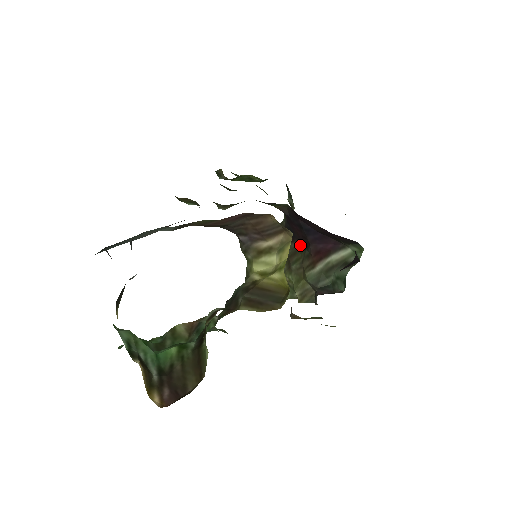
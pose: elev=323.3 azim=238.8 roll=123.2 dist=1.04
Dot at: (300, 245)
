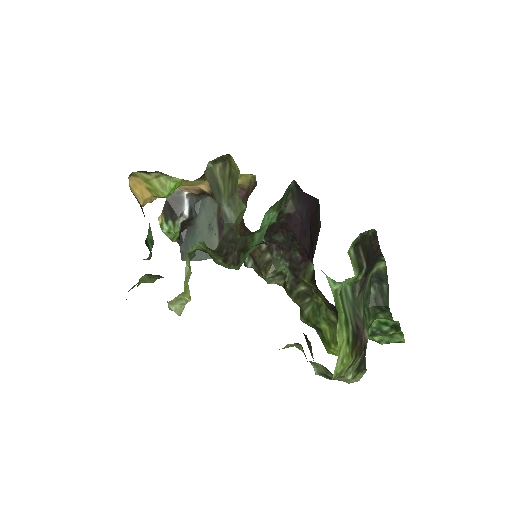
Dot at: occluded
